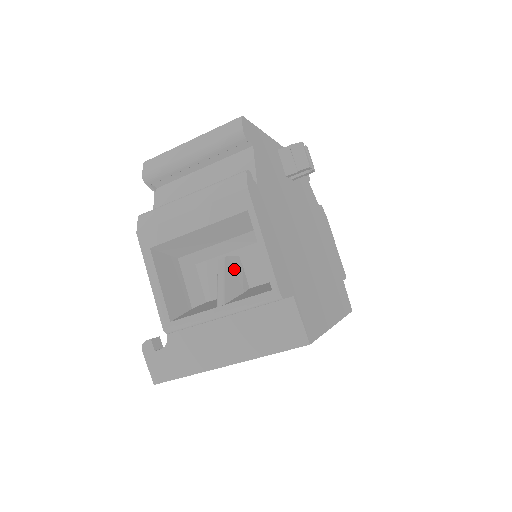
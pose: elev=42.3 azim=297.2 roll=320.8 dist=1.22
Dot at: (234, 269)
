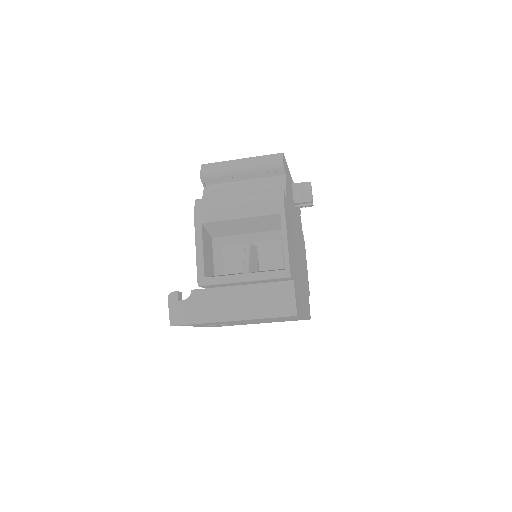
Dot at: (254, 254)
